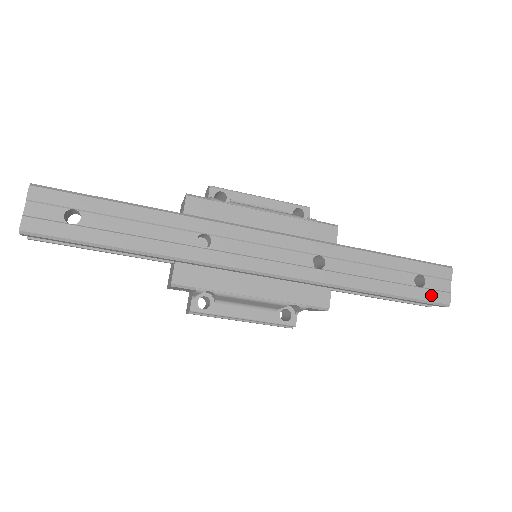
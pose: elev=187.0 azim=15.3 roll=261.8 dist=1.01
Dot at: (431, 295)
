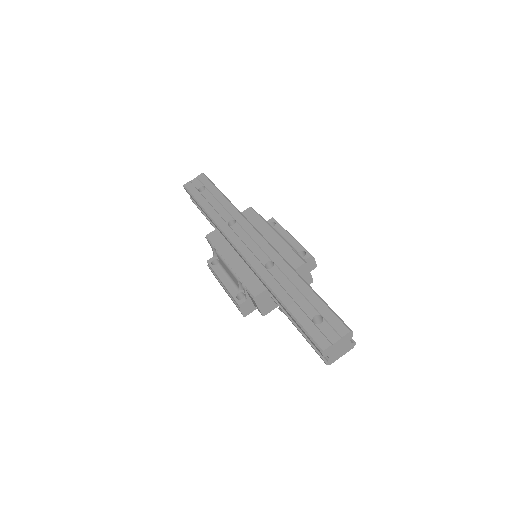
Dot at: (316, 333)
